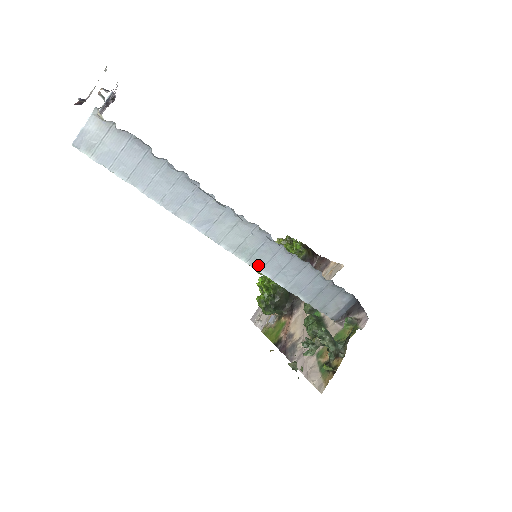
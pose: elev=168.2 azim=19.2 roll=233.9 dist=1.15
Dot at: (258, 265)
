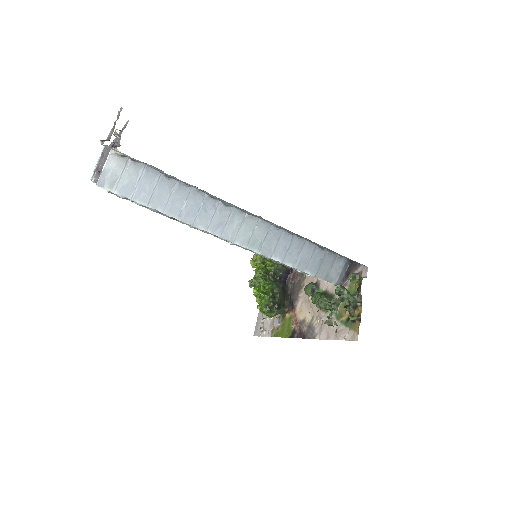
Dot at: (268, 253)
